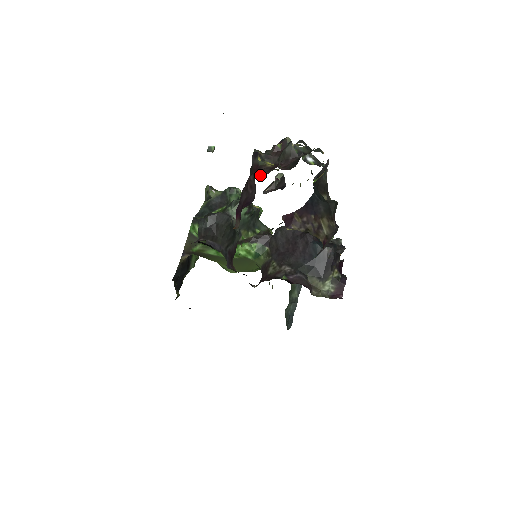
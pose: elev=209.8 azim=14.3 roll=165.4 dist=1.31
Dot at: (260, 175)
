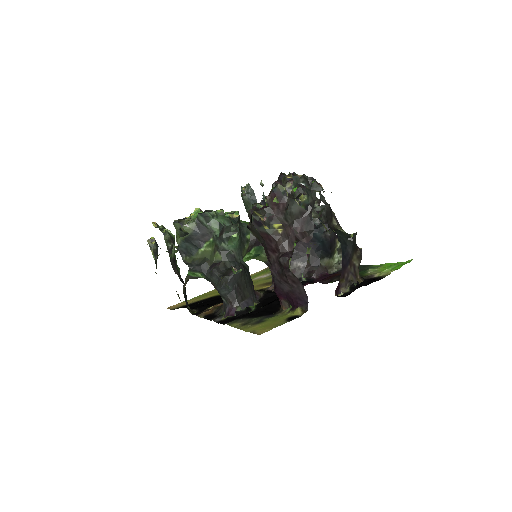
Dot at: (283, 252)
